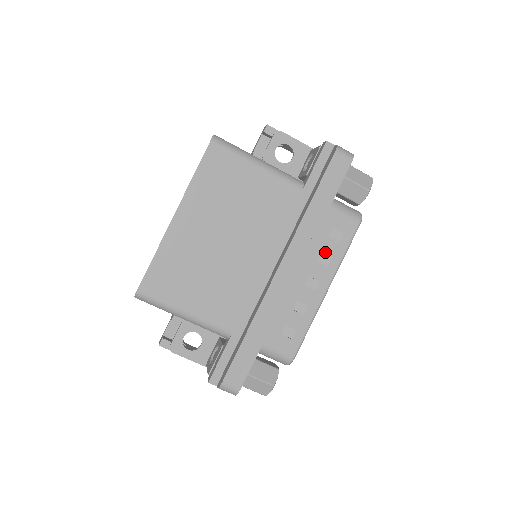
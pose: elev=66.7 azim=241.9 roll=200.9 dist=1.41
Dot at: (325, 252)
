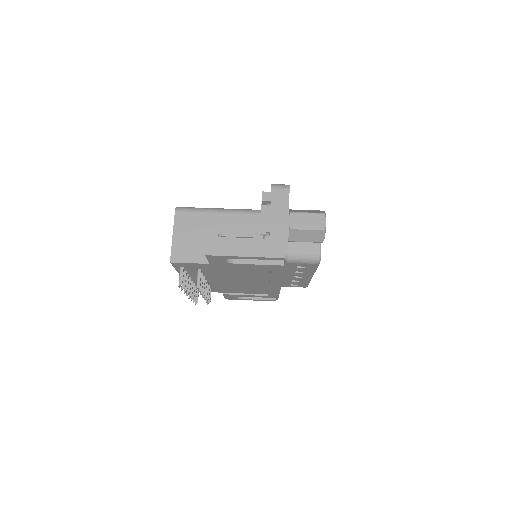
Dot at: occluded
